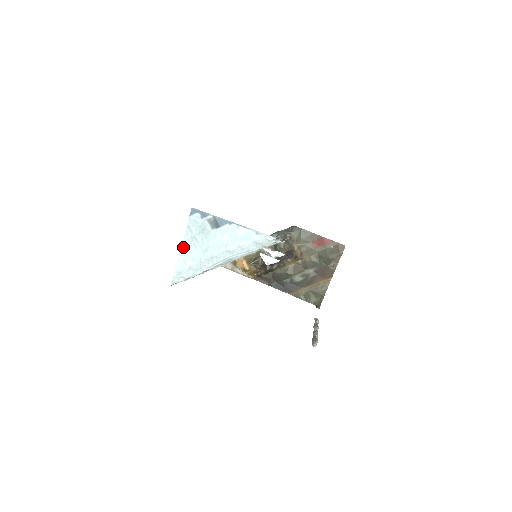
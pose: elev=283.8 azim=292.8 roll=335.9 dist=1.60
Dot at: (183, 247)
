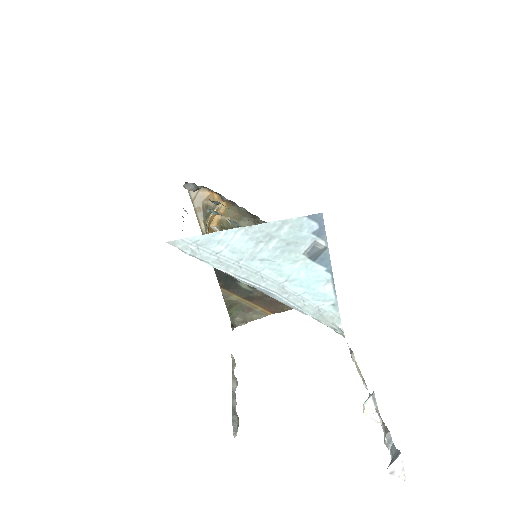
Dot at: (244, 229)
